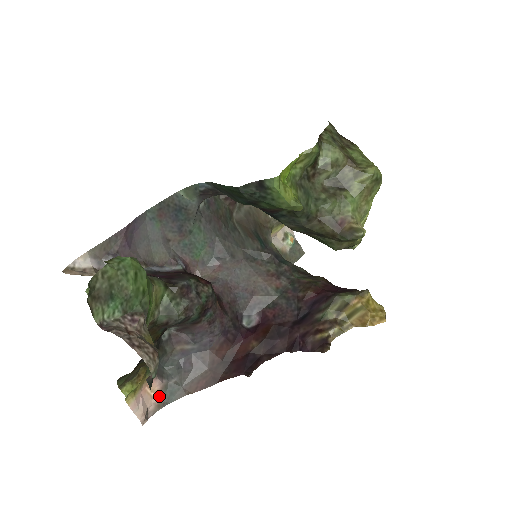
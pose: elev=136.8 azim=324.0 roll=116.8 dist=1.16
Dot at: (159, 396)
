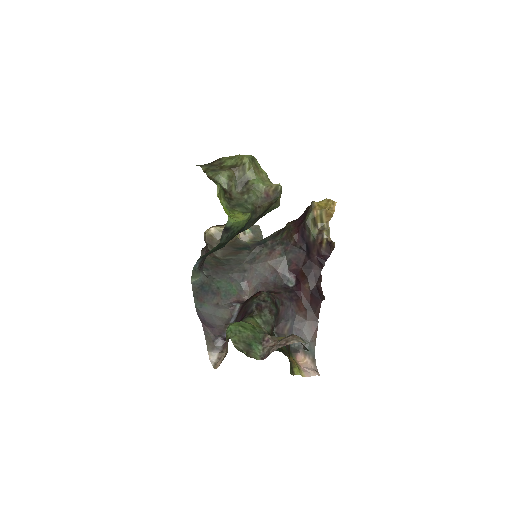
Dot at: (308, 358)
